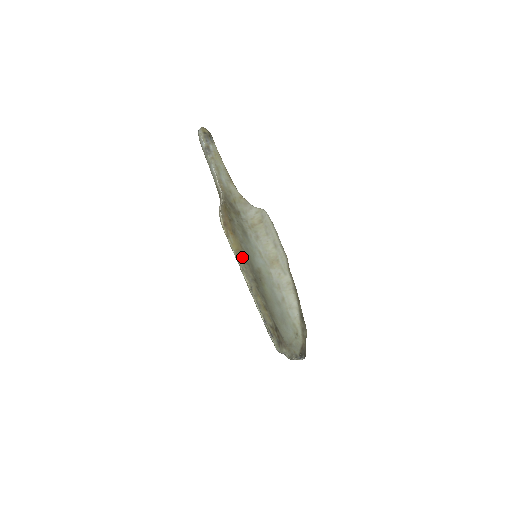
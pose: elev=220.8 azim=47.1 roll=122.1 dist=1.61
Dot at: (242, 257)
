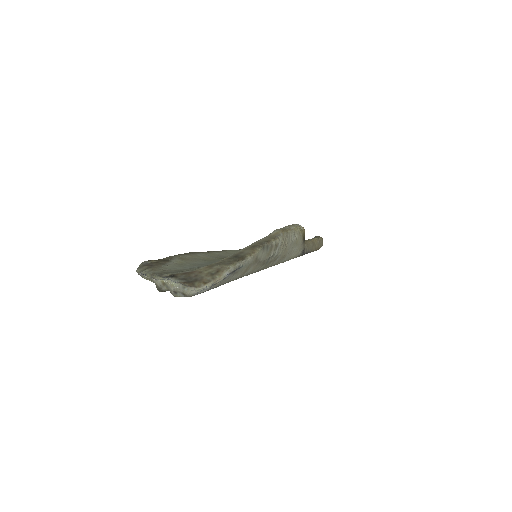
Dot at: occluded
